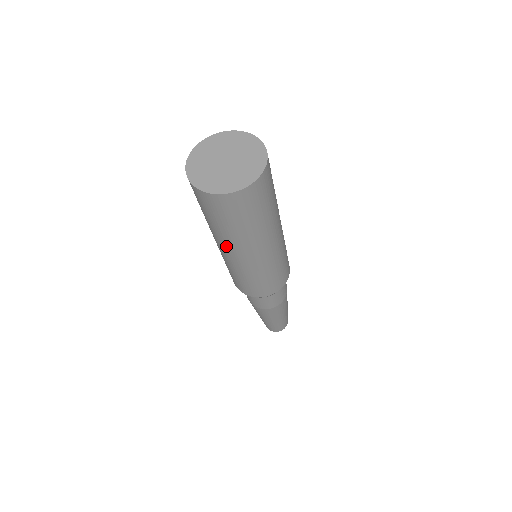
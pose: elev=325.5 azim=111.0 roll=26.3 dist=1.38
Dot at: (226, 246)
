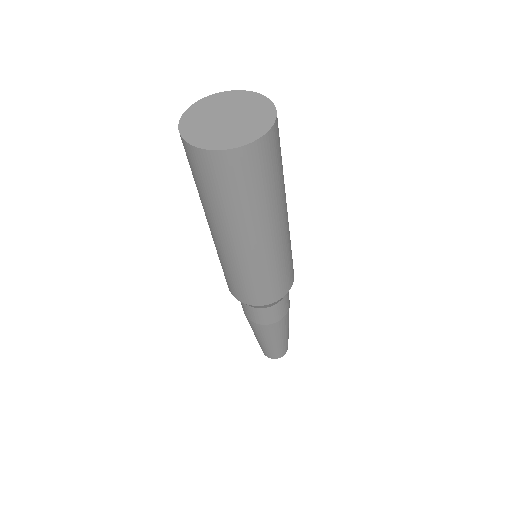
Dot at: (210, 223)
